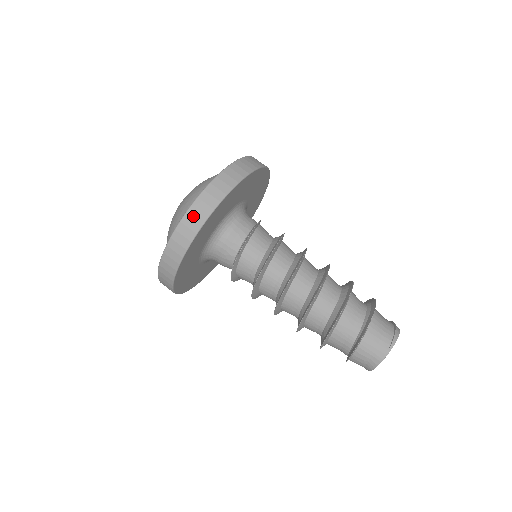
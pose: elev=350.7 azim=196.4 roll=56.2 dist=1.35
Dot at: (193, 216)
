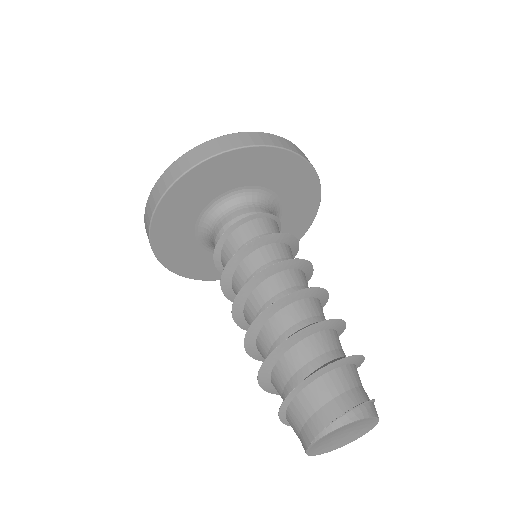
Dot at: (150, 203)
